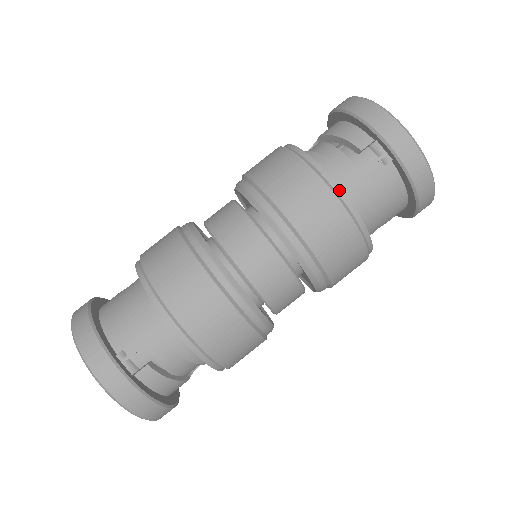
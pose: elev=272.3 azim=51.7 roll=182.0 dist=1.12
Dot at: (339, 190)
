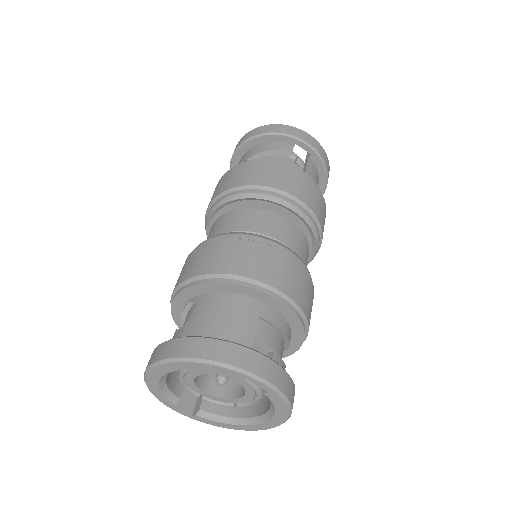
Dot at: (305, 173)
